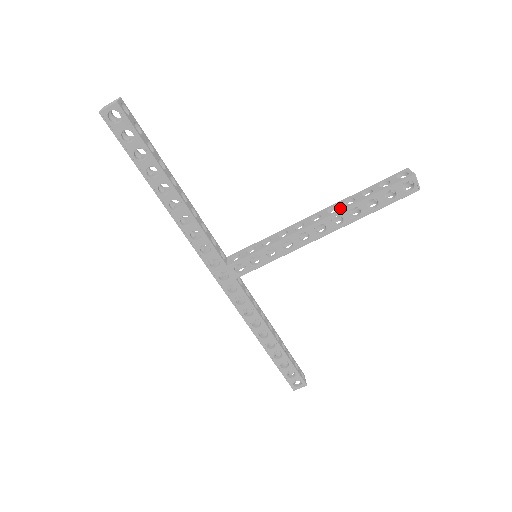
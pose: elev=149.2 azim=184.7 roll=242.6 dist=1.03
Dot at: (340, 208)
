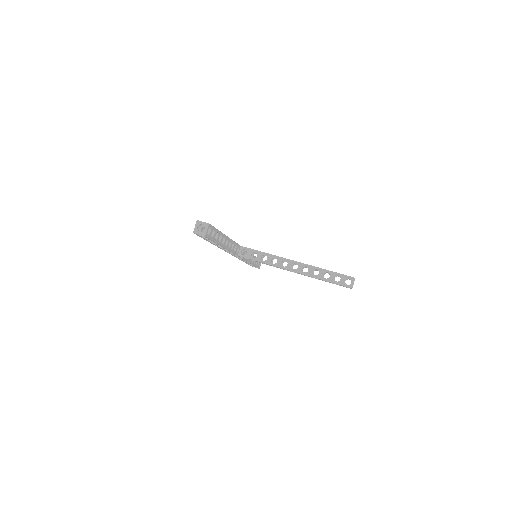
Dot at: (308, 273)
